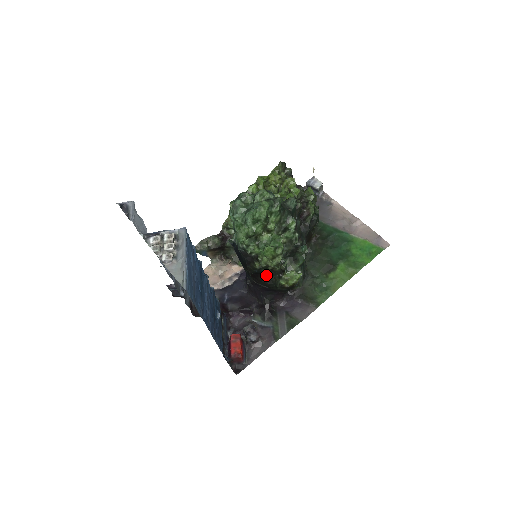
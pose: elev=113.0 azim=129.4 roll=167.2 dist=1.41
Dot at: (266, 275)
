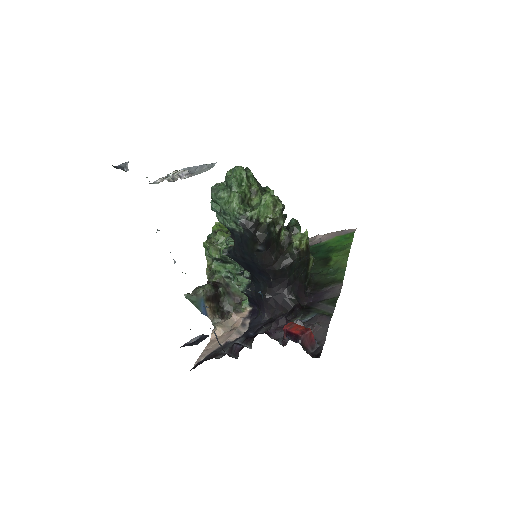
Dot at: (277, 250)
